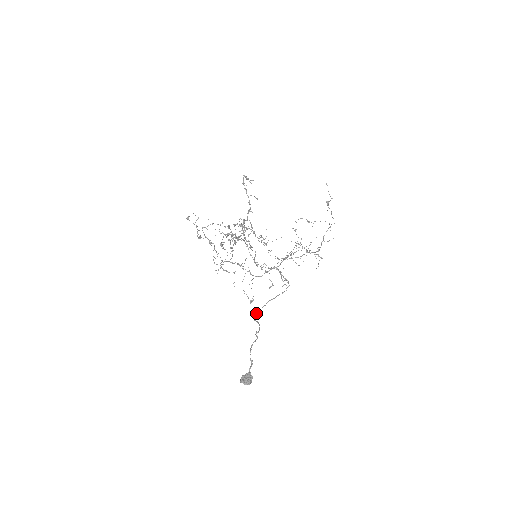
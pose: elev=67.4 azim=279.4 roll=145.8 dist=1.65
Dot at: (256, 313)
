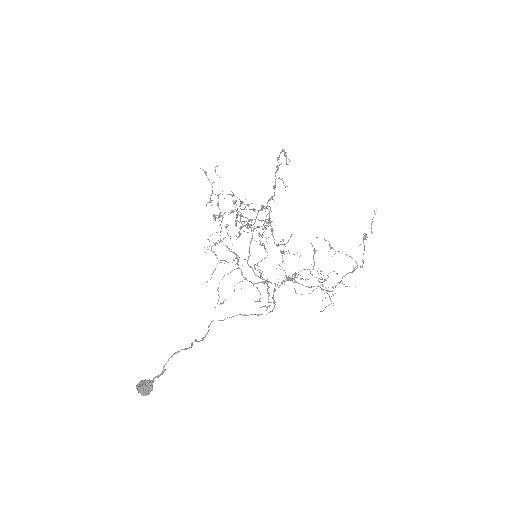
Dot at: occluded
